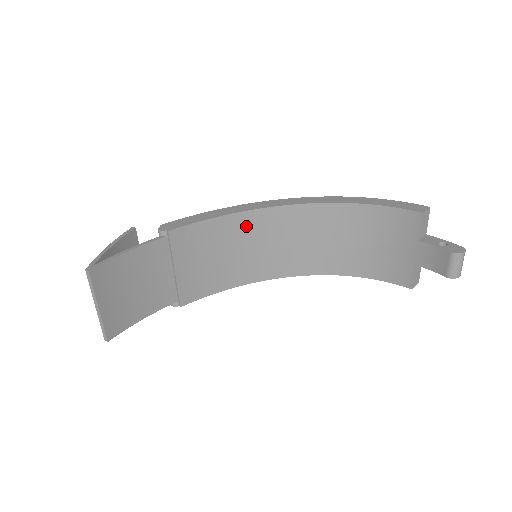
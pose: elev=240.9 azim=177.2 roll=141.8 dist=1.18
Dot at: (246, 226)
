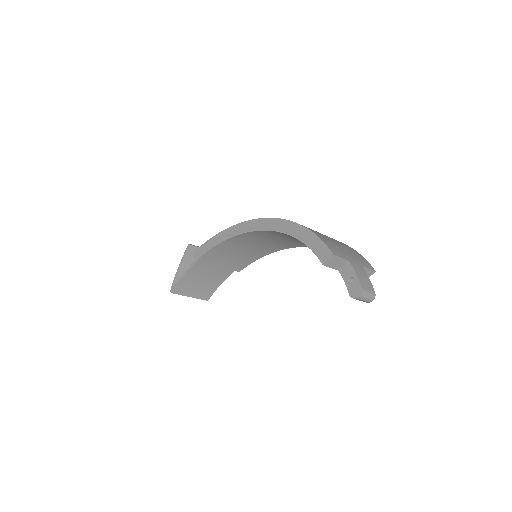
Dot at: (241, 240)
